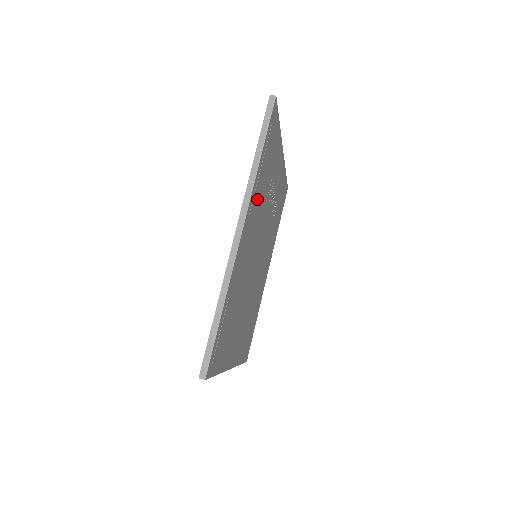
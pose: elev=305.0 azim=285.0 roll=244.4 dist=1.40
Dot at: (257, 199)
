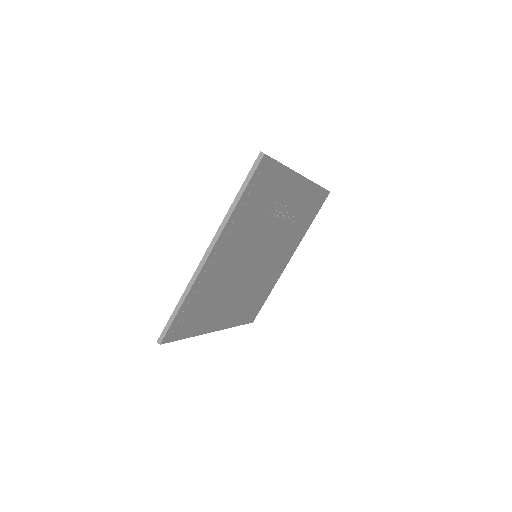
Dot at: (239, 227)
